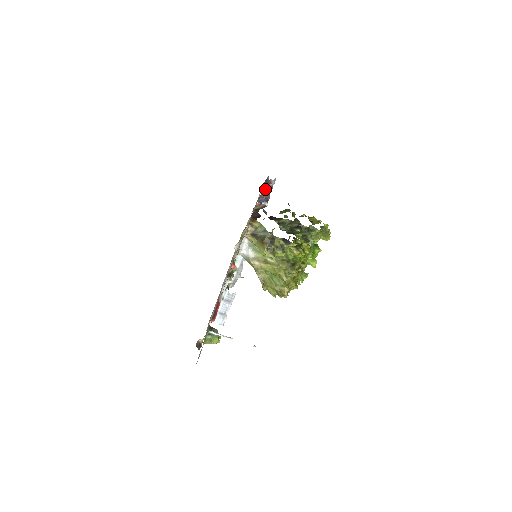
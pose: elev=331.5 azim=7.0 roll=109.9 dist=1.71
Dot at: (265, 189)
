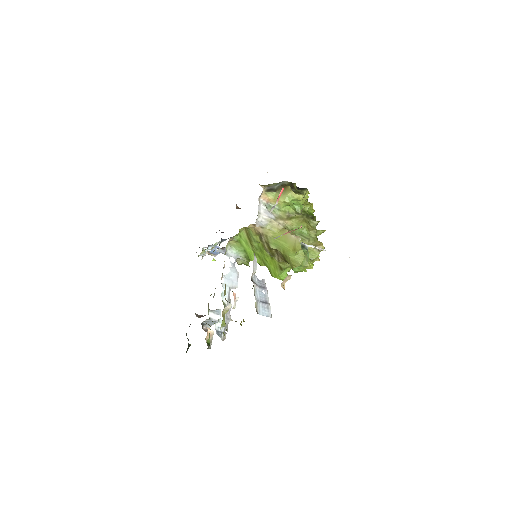
Dot at: occluded
